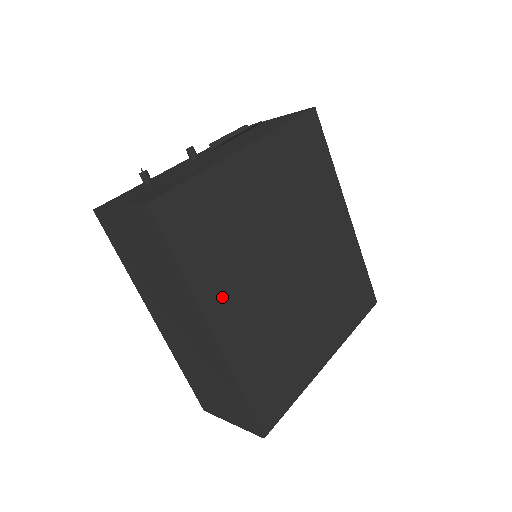
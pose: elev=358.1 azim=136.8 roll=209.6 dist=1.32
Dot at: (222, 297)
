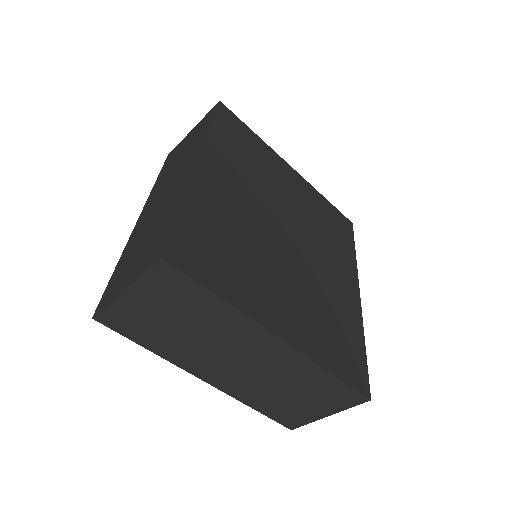
Dot at: (223, 166)
